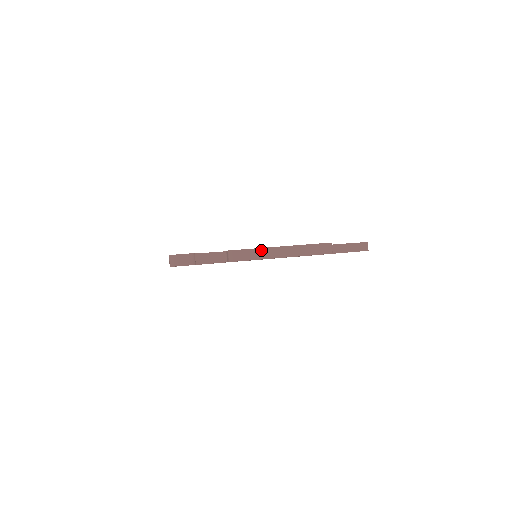
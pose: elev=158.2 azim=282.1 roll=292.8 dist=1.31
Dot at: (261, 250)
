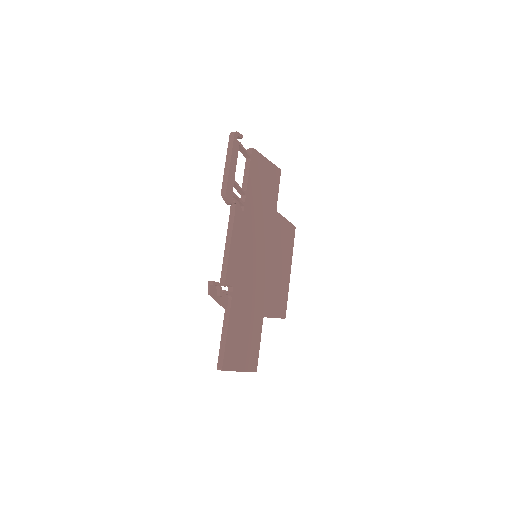
Dot at: occluded
